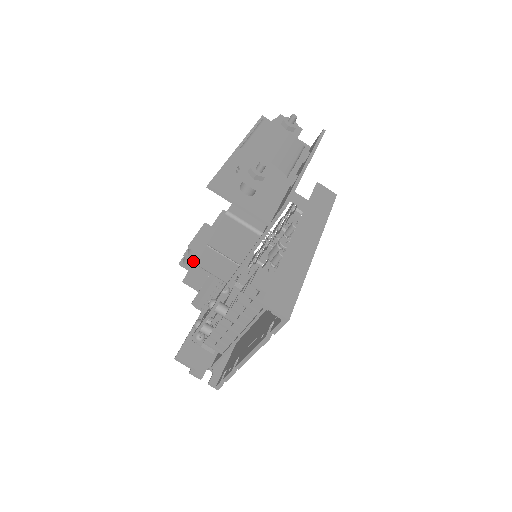
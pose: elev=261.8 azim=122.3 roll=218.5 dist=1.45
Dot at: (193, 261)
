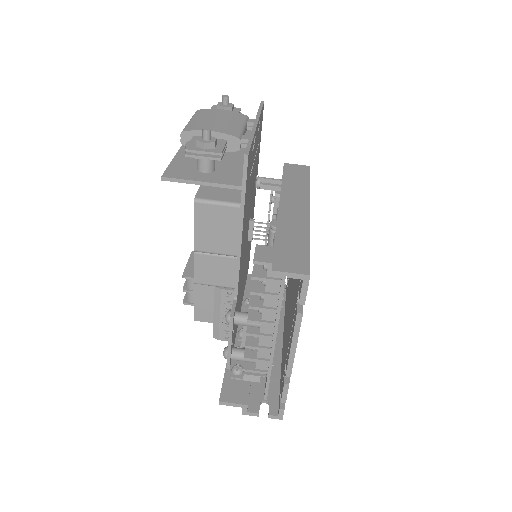
Dot at: occluded
